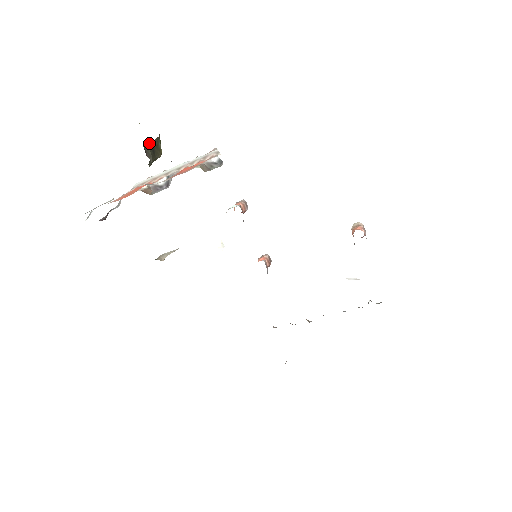
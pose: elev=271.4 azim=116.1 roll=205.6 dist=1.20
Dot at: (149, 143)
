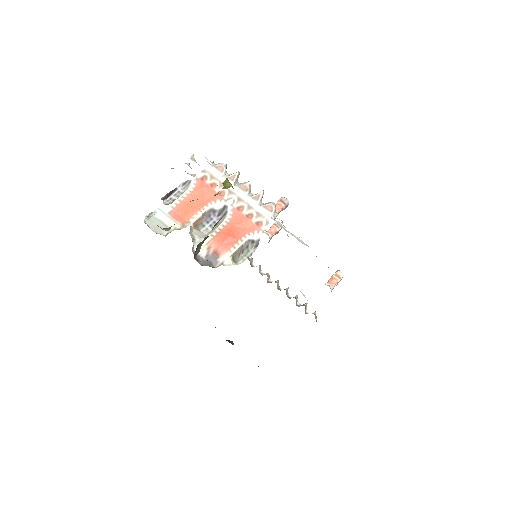
Dot at: (206, 237)
